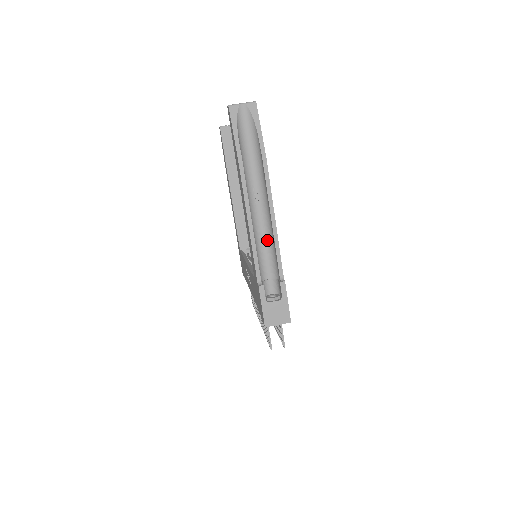
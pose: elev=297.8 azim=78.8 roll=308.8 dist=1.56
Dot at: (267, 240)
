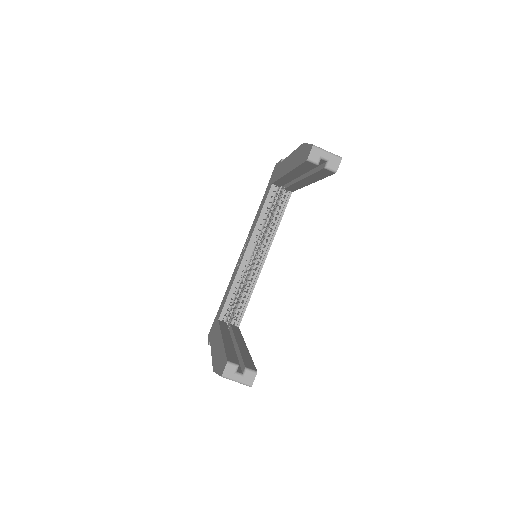
Dot at: occluded
